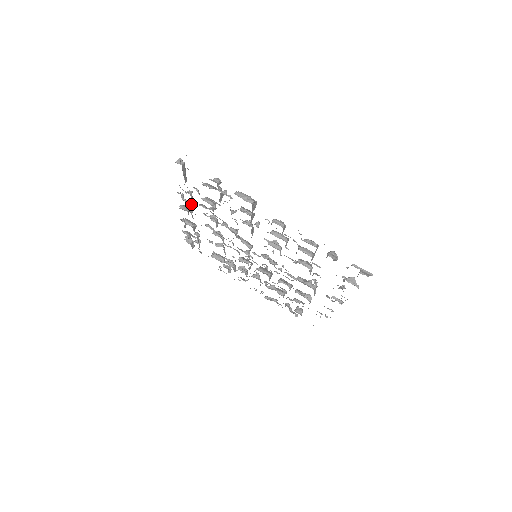
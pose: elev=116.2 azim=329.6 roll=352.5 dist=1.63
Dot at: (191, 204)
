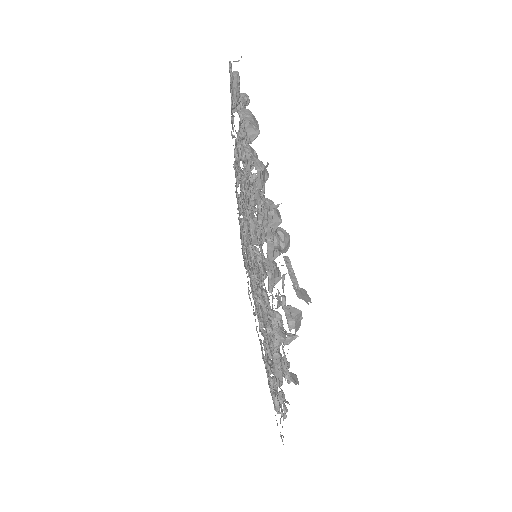
Dot at: (236, 155)
